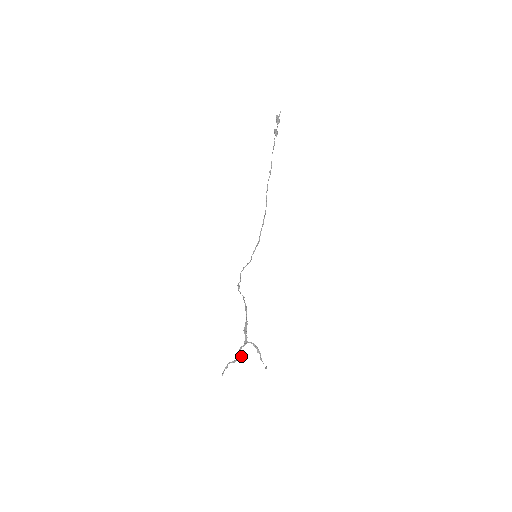
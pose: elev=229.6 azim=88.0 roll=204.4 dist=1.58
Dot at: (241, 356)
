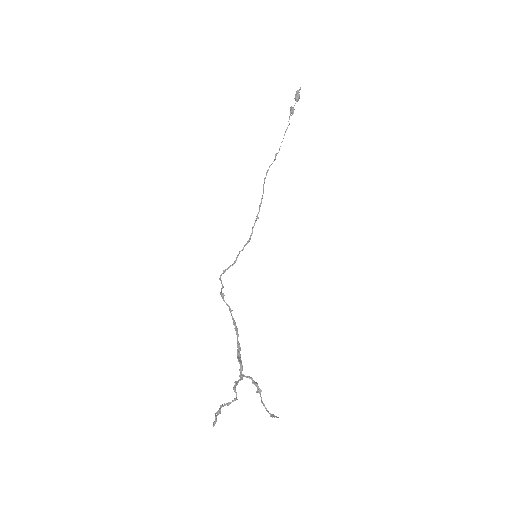
Dot at: occluded
